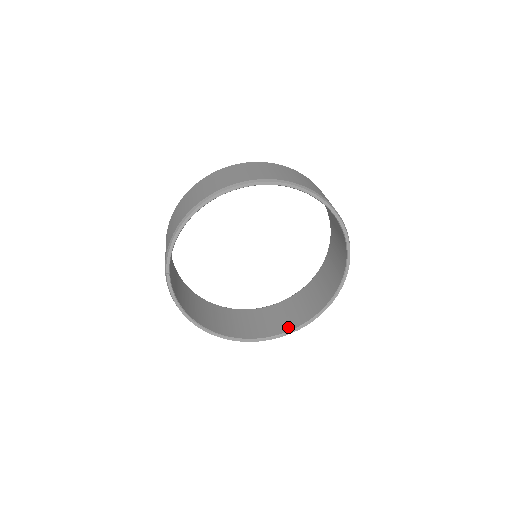
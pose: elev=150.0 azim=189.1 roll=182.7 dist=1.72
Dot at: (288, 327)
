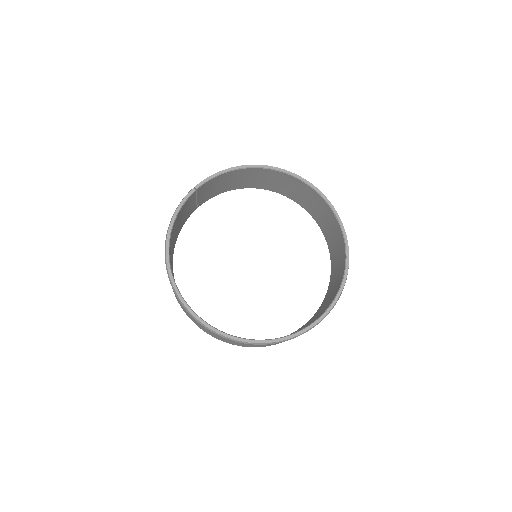
Dot at: occluded
